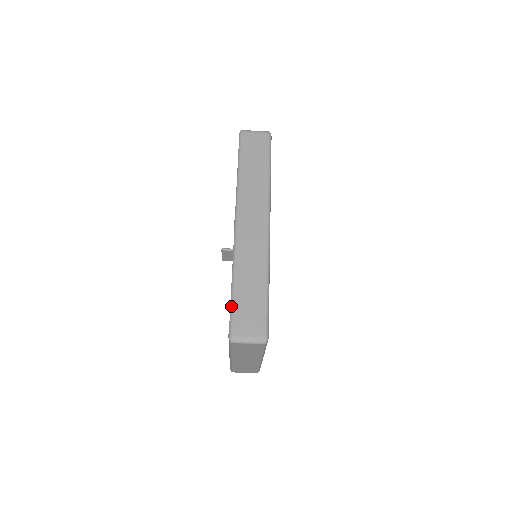
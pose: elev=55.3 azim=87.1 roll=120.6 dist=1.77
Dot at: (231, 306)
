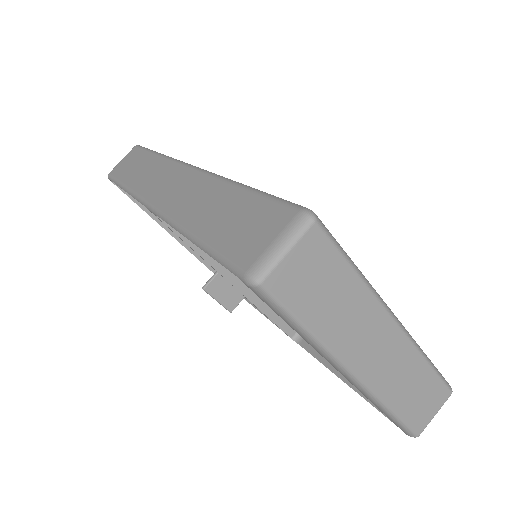
Dot at: (212, 255)
